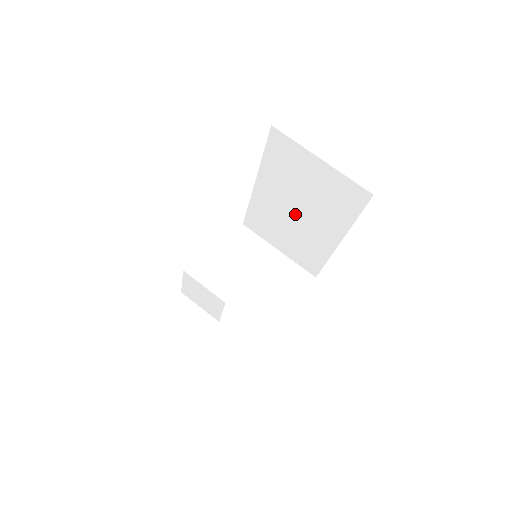
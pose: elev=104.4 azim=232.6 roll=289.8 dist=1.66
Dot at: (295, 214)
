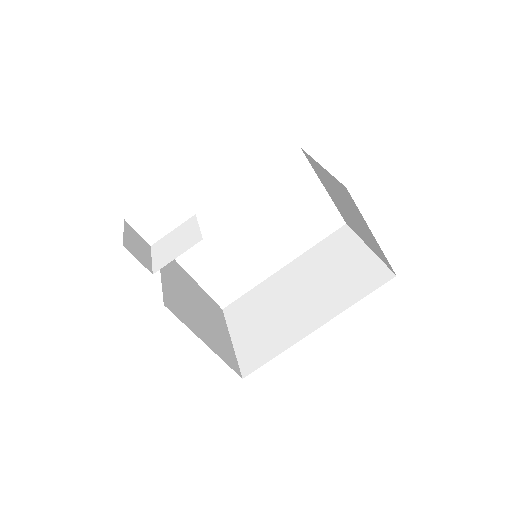
Dot at: (295, 297)
